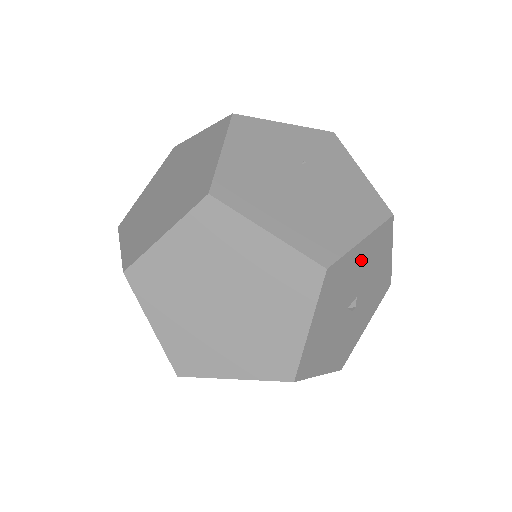
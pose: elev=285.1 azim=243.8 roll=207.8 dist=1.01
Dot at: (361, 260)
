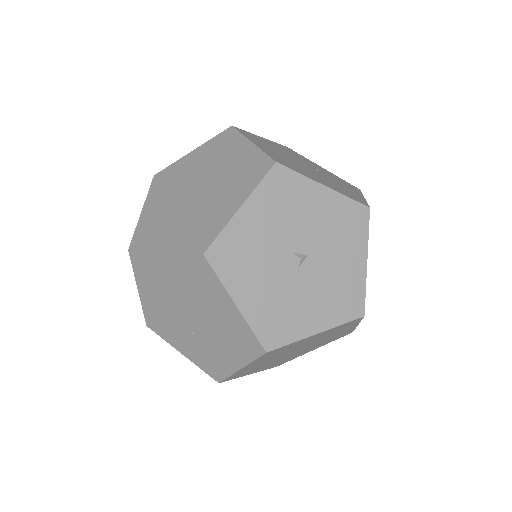
Dot at: (320, 210)
